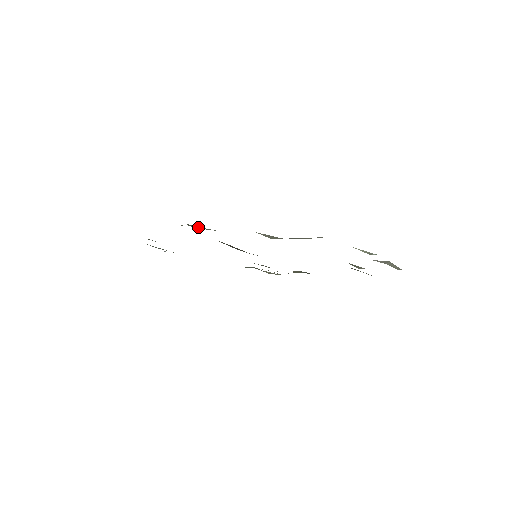
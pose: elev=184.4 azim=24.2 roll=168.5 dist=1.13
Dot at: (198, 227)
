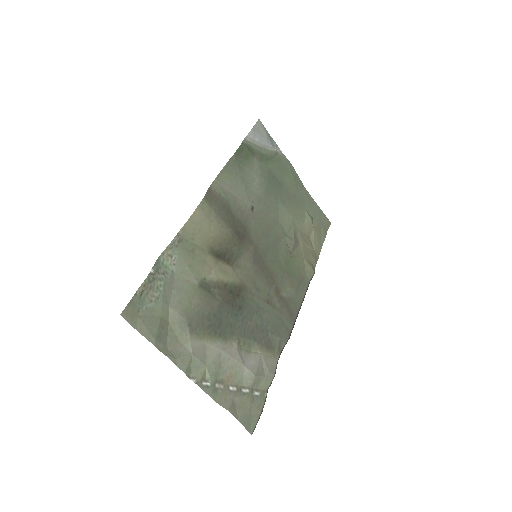
Dot at: (173, 254)
